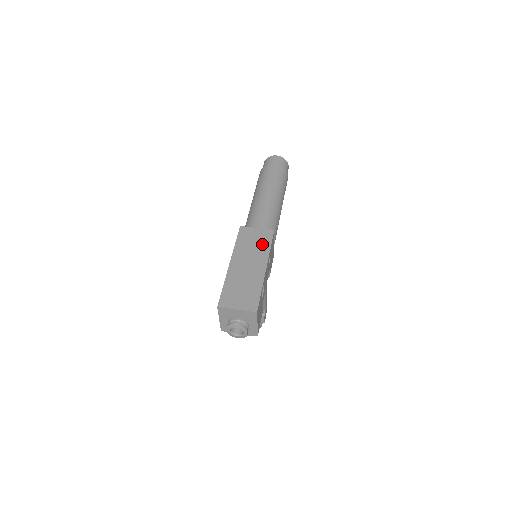
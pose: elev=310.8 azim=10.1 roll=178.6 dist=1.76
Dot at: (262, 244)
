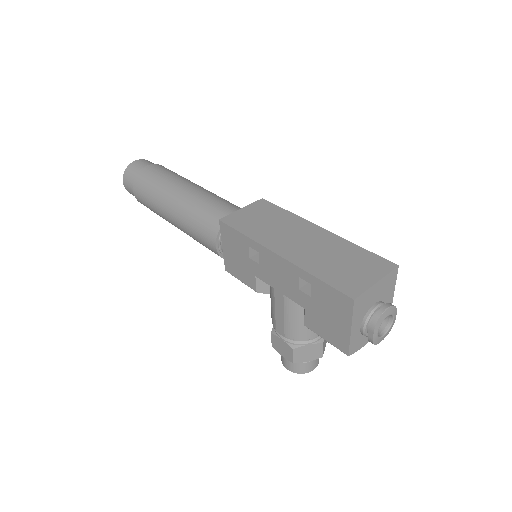
Dot at: (275, 215)
